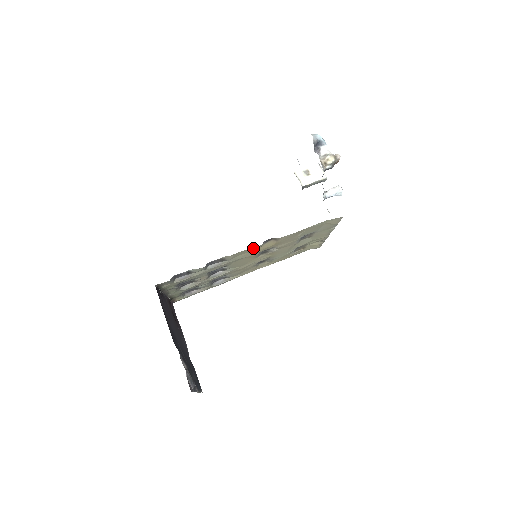
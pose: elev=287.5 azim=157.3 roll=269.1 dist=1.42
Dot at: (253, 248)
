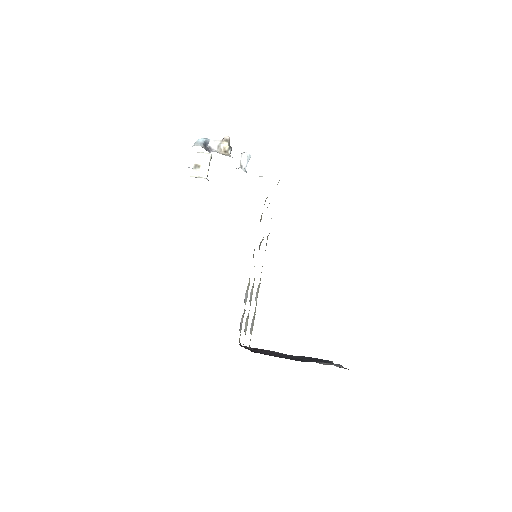
Dot at: occluded
